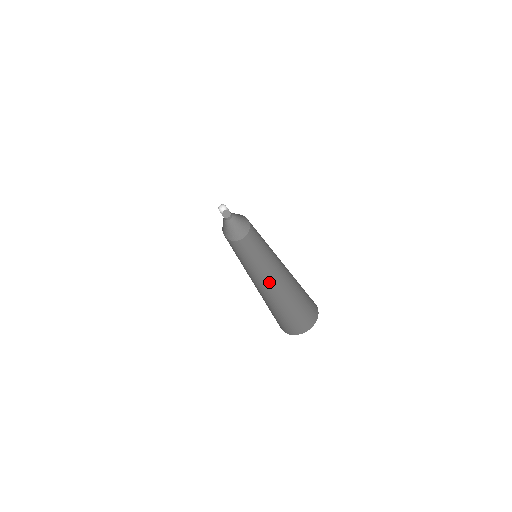
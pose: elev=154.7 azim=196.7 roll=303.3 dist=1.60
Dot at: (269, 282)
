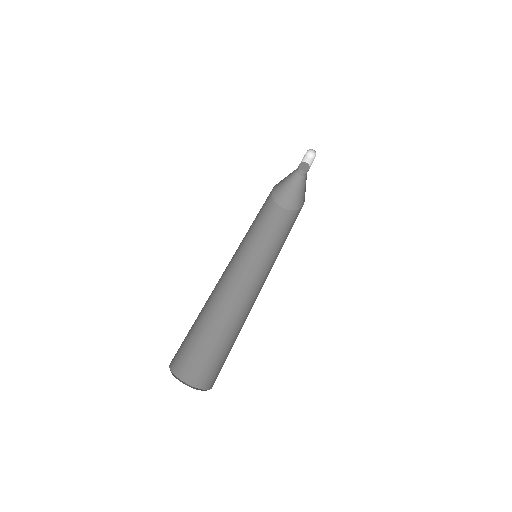
Dot at: (234, 289)
